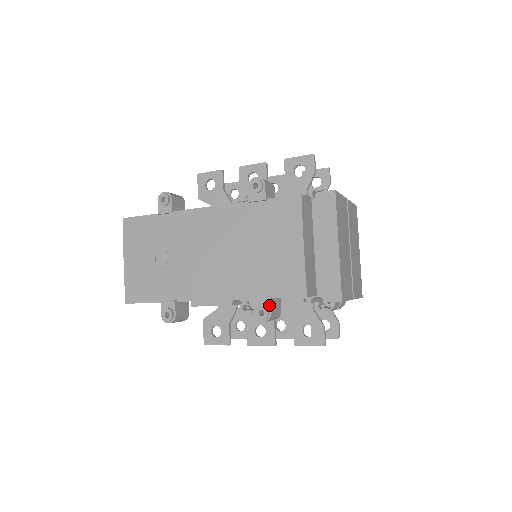
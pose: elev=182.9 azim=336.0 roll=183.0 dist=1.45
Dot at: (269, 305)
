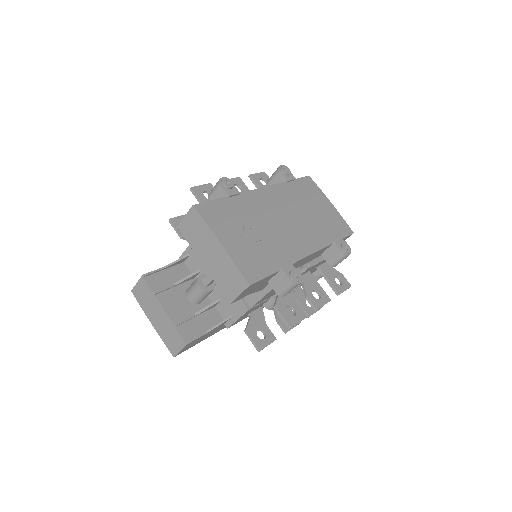
Dot at: (344, 243)
